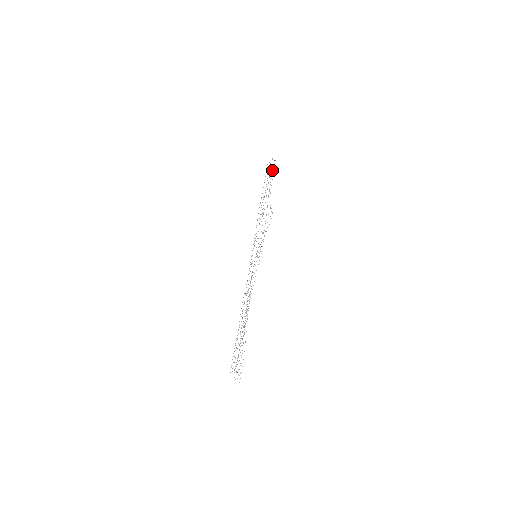
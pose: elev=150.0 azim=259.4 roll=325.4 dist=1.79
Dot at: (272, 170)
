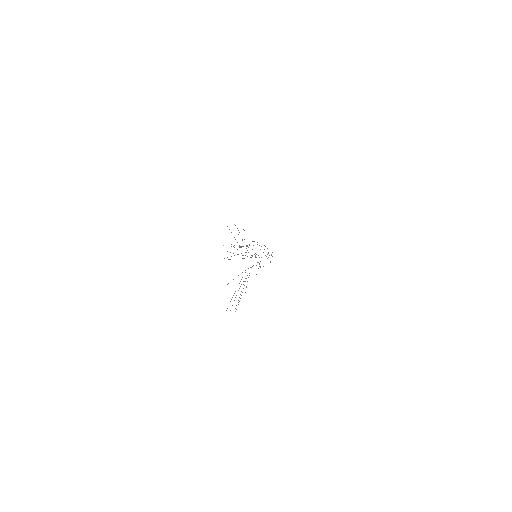
Dot at: occluded
